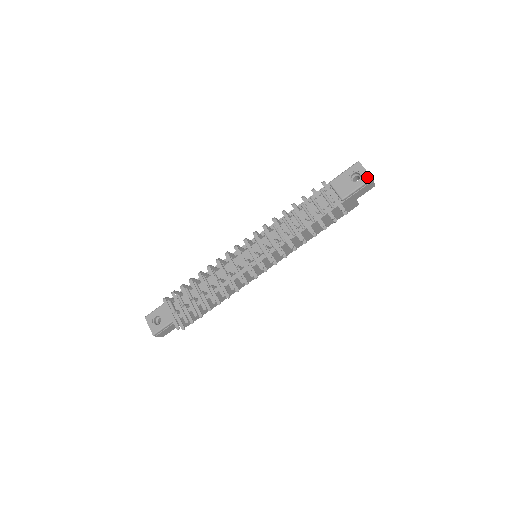
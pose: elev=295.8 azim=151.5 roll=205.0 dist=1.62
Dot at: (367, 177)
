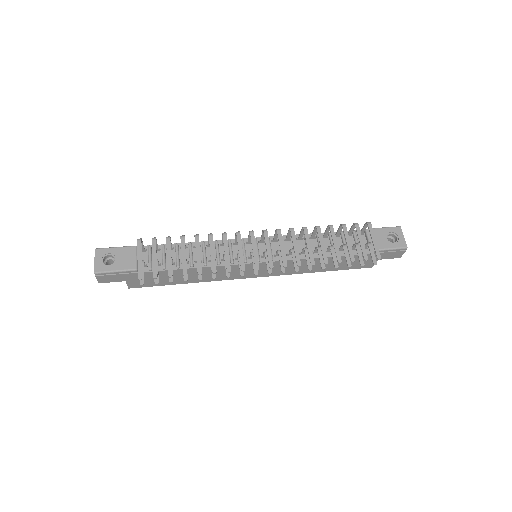
Dot at: (403, 244)
